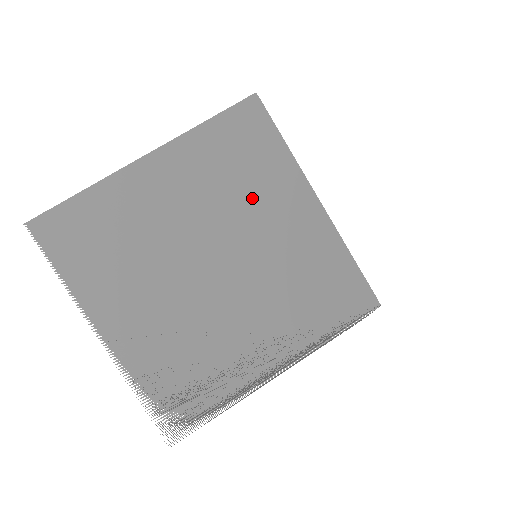
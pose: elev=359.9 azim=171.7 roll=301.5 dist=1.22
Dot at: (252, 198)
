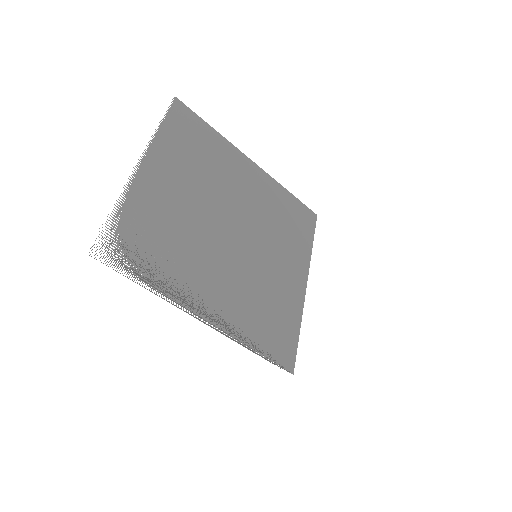
Dot at: (279, 237)
